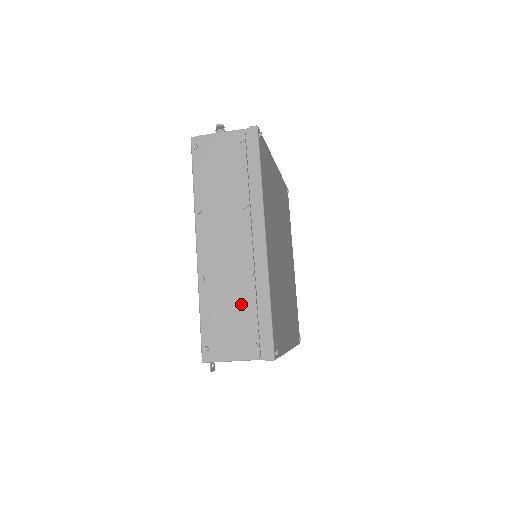
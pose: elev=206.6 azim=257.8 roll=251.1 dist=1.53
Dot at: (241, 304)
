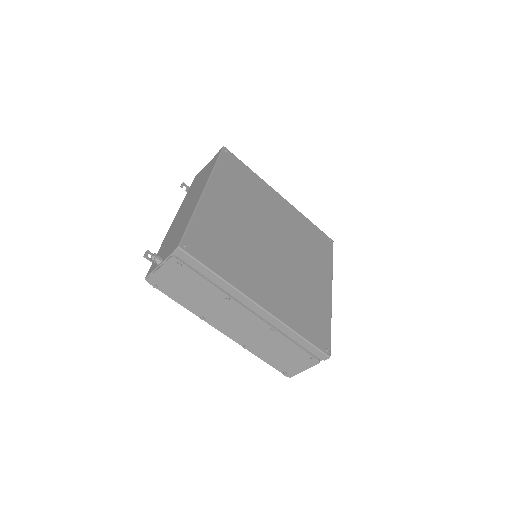
Dot at: (282, 346)
